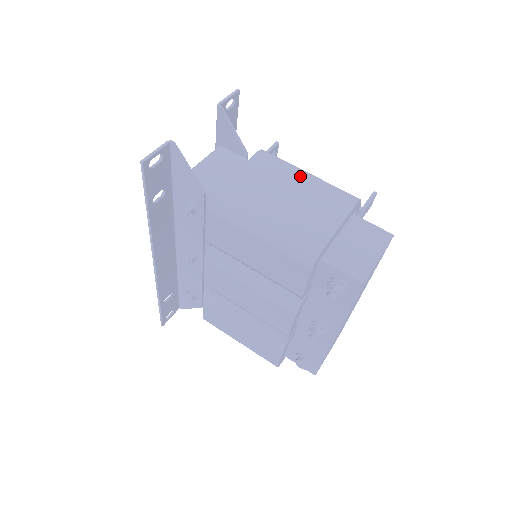
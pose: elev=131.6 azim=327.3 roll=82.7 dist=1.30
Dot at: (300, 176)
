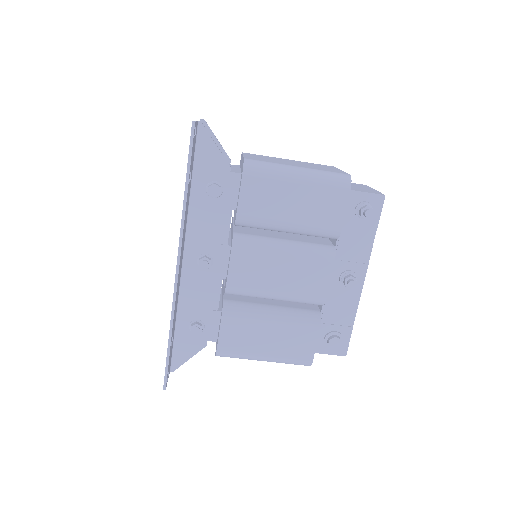
Dot at: (286, 159)
